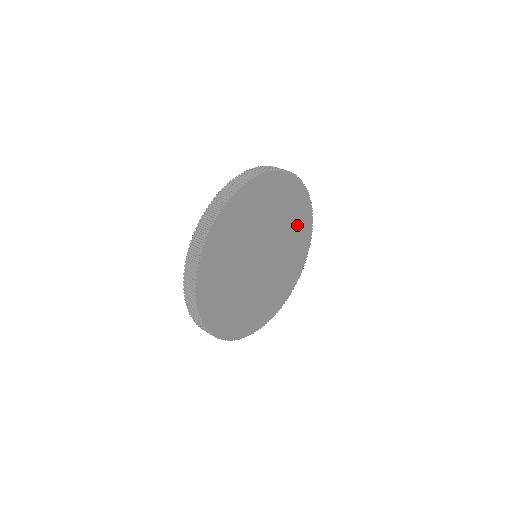
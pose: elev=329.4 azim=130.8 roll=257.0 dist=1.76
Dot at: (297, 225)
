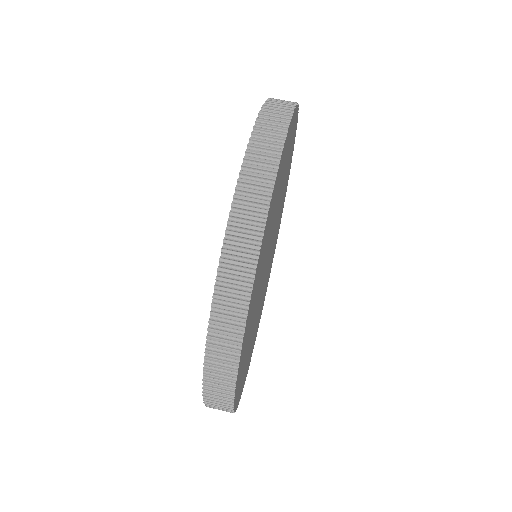
Dot at: (284, 192)
